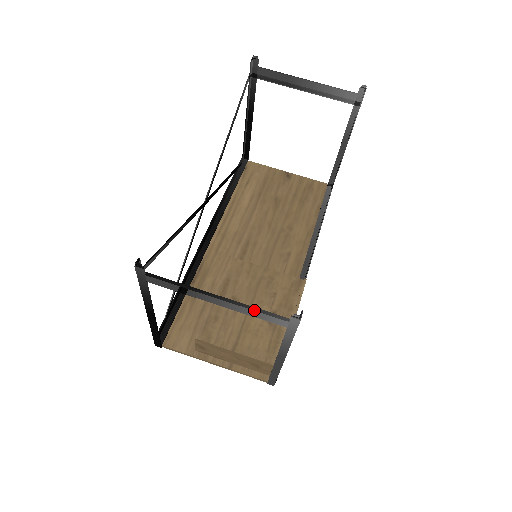
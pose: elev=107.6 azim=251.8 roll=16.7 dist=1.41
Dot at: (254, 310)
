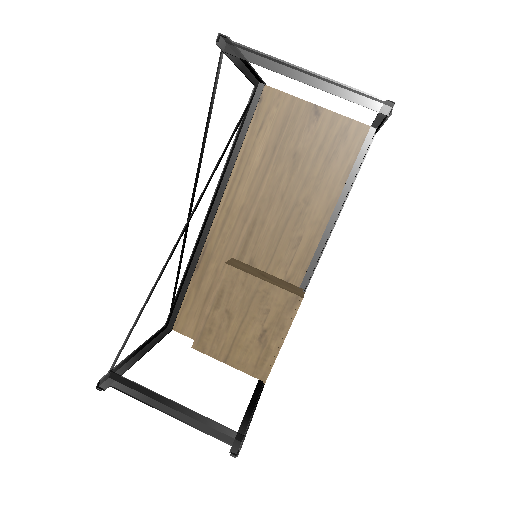
Dot at: (202, 431)
